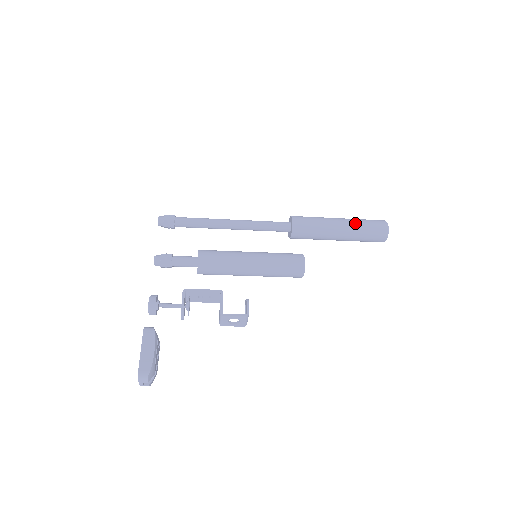
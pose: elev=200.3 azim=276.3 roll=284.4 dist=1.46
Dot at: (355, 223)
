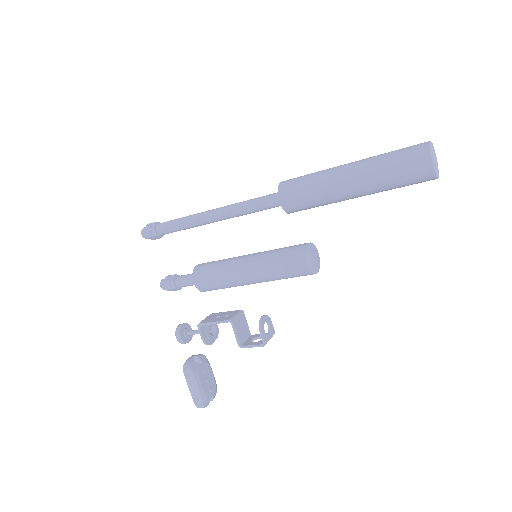
Dot at: (373, 177)
